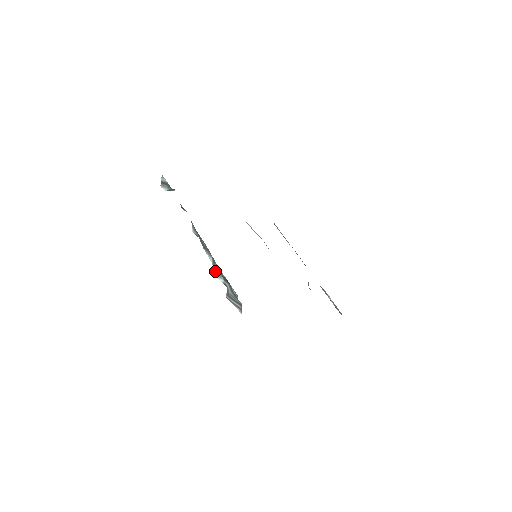
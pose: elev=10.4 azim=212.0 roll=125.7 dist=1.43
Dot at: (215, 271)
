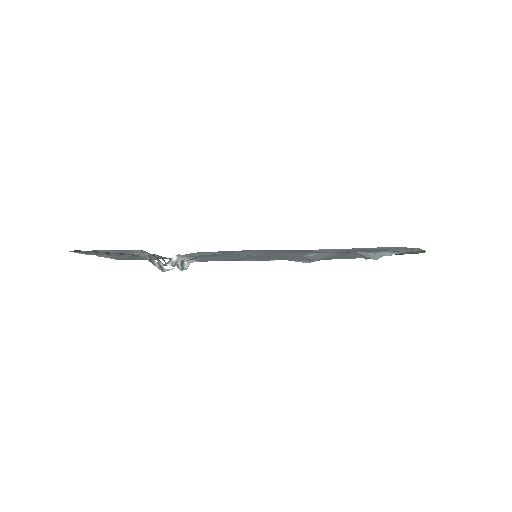
Dot at: occluded
